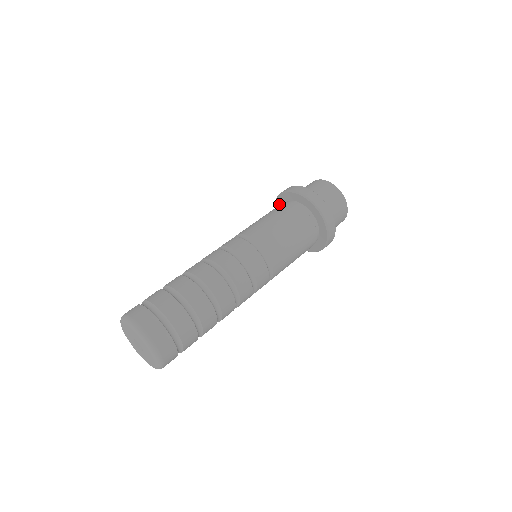
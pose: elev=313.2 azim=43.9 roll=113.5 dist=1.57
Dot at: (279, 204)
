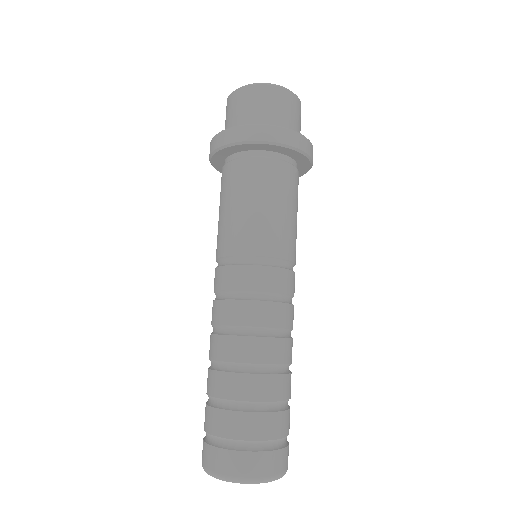
Dot at: (218, 162)
